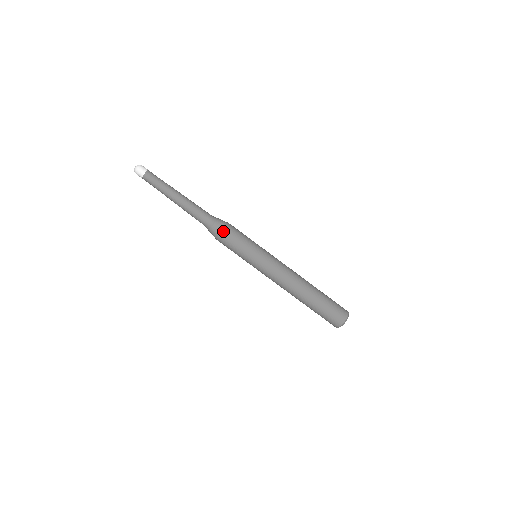
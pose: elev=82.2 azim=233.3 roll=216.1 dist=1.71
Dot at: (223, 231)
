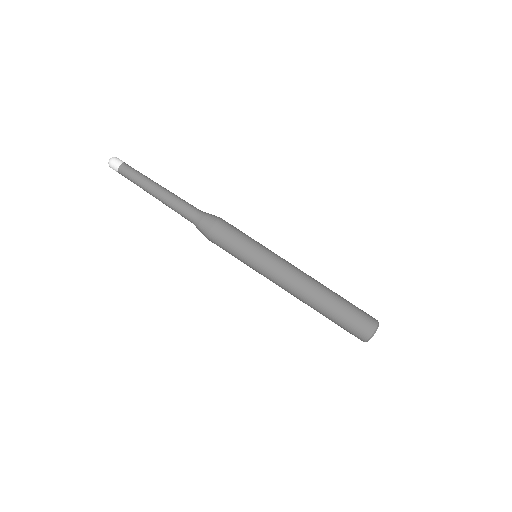
Dot at: (214, 225)
